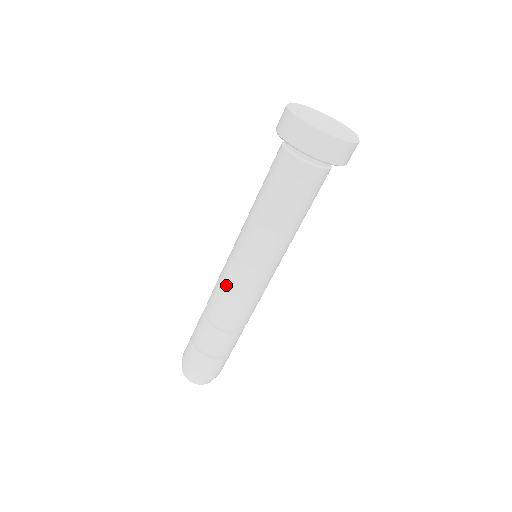
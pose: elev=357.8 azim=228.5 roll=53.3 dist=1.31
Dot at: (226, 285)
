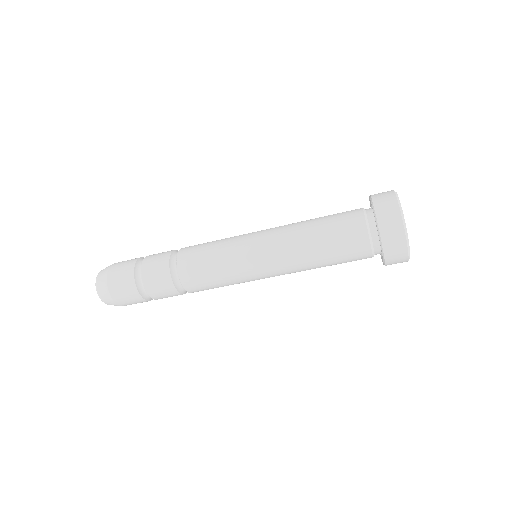
Dot at: (224, 282)
